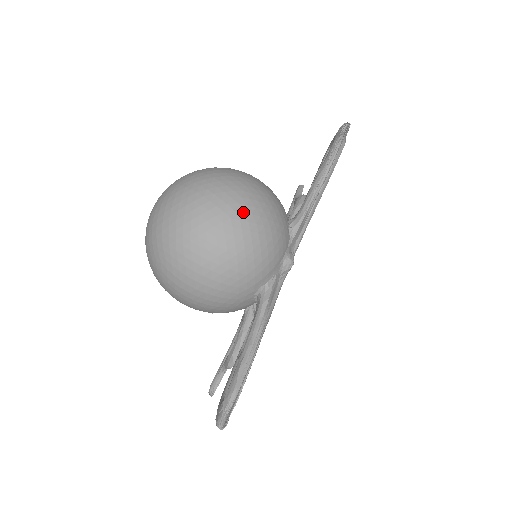
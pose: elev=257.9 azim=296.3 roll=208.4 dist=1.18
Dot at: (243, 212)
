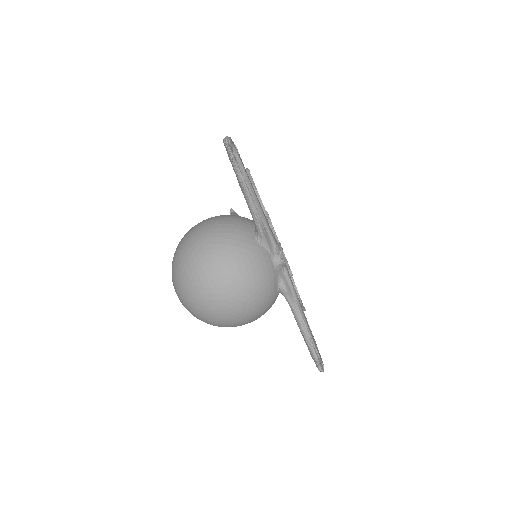
Dot at: (229, 283)
